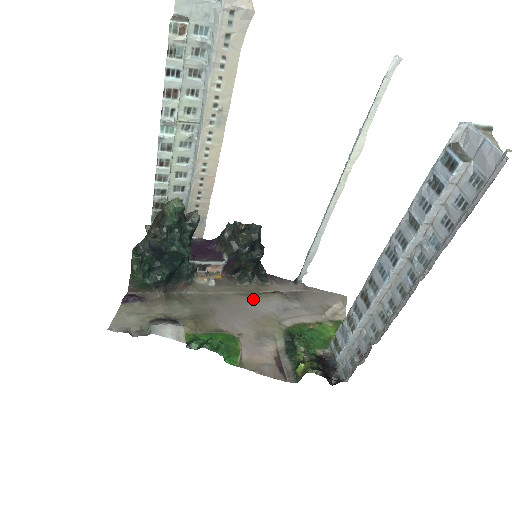
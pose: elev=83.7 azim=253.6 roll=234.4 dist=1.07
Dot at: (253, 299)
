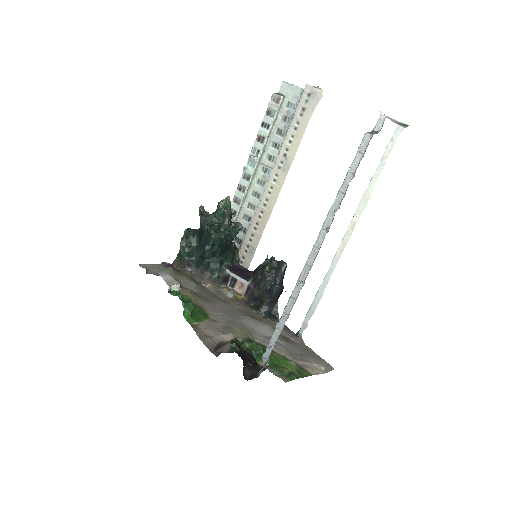
Dot at: (248, 316)
